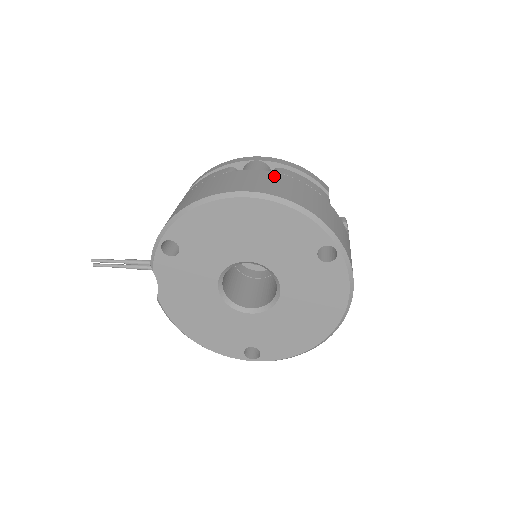
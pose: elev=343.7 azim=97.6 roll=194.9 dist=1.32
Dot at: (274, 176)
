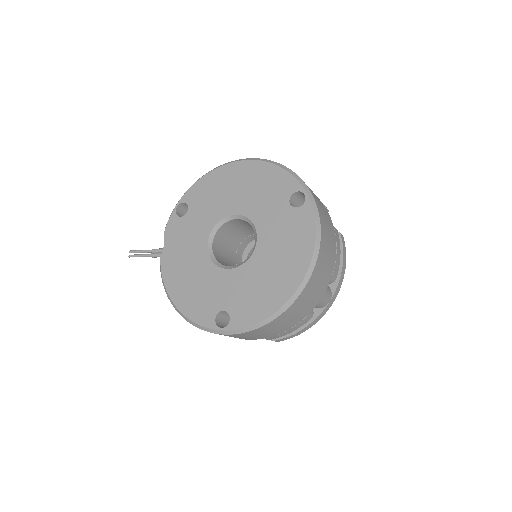
Dot at: occluded
